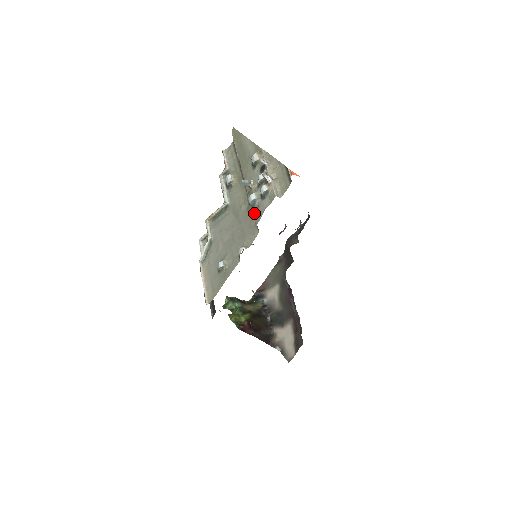
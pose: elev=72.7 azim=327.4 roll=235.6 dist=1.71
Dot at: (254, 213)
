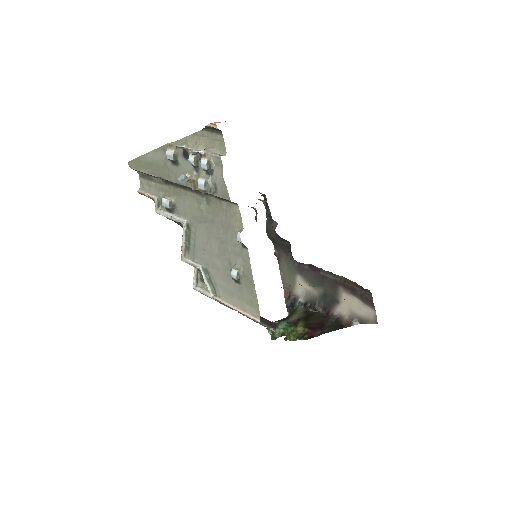
Dot at: (217, 194)
